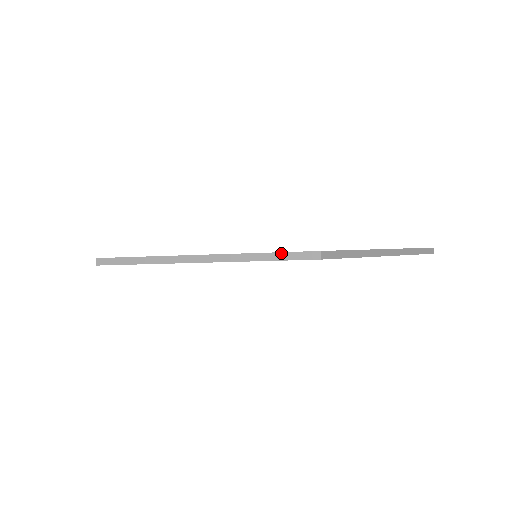
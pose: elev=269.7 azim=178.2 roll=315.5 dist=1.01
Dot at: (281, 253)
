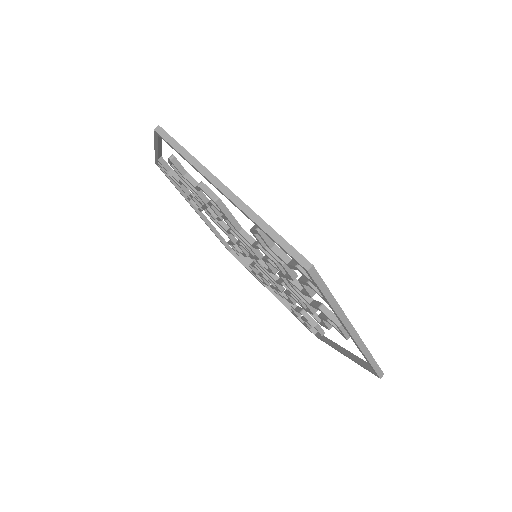
Dot at: occluded
